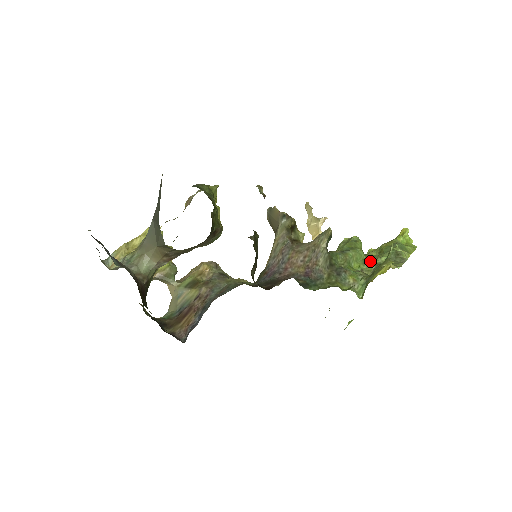
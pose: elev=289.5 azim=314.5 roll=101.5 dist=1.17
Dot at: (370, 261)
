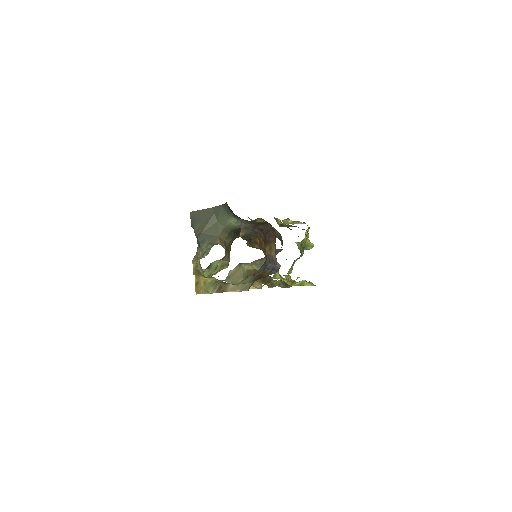
Dot at: occluded
